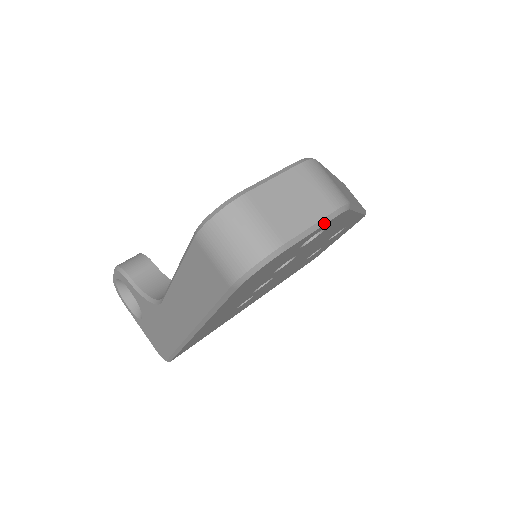
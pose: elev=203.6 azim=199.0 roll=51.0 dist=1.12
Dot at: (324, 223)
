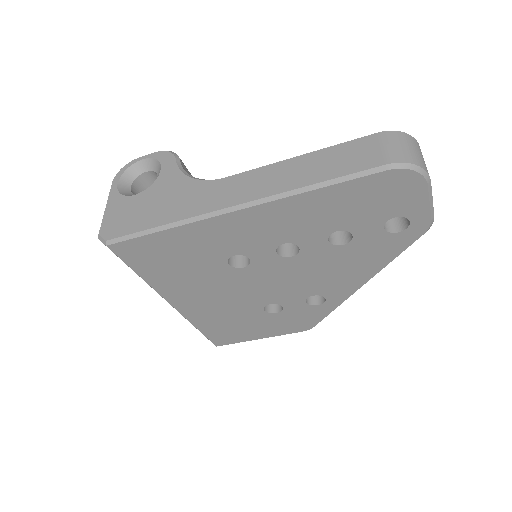
Dot at: (431, 210)
